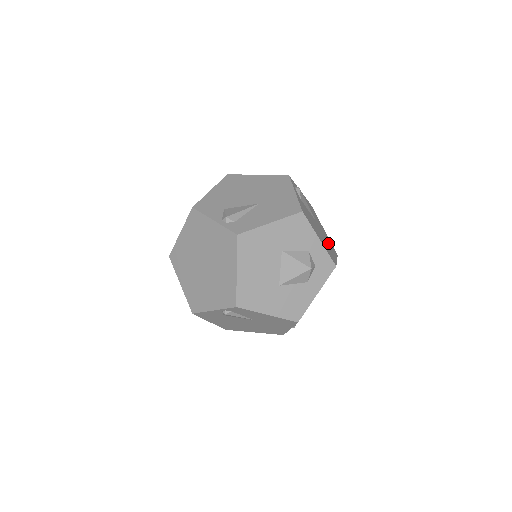
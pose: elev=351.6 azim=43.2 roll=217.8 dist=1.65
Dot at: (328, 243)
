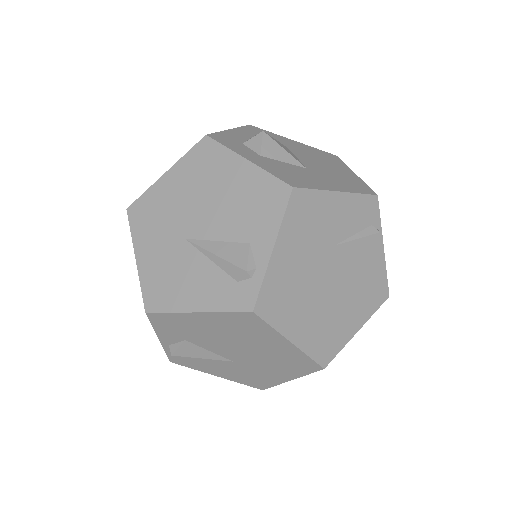
Dot at: occluded
